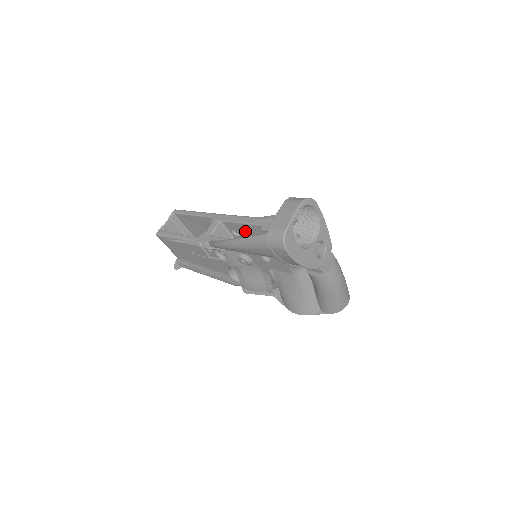
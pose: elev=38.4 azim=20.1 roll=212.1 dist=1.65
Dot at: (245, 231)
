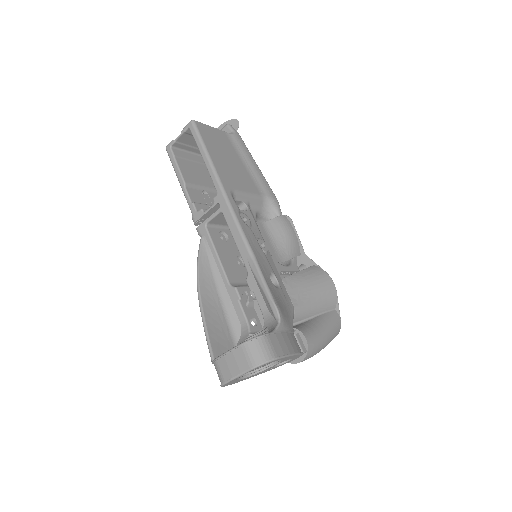
Dot at: occluded
